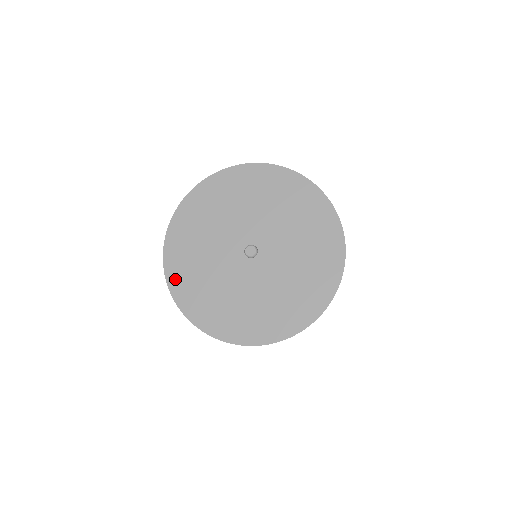
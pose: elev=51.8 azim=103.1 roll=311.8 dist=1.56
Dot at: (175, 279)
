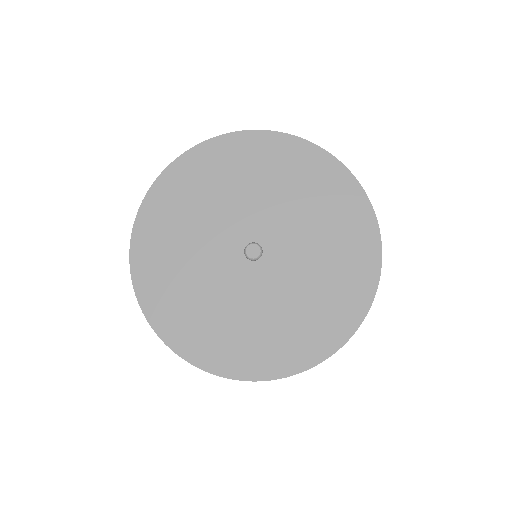
Dot at: (166, 325)
